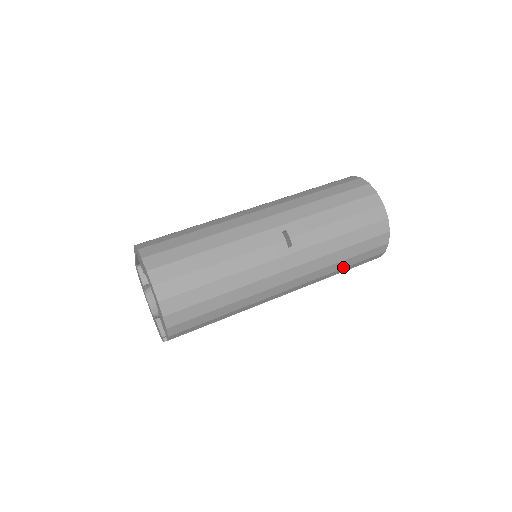
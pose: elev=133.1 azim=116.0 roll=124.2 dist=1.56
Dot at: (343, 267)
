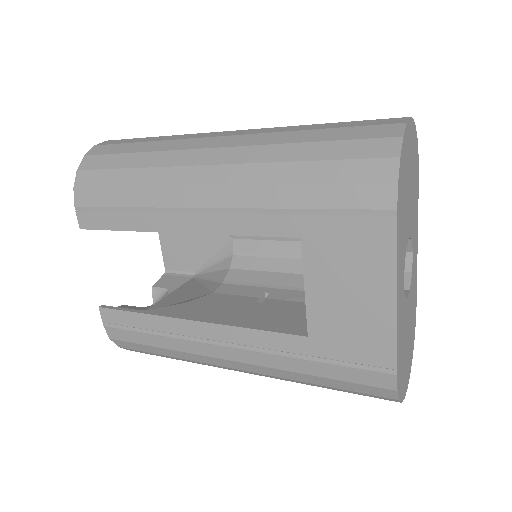
Dot at: (303, 182)
